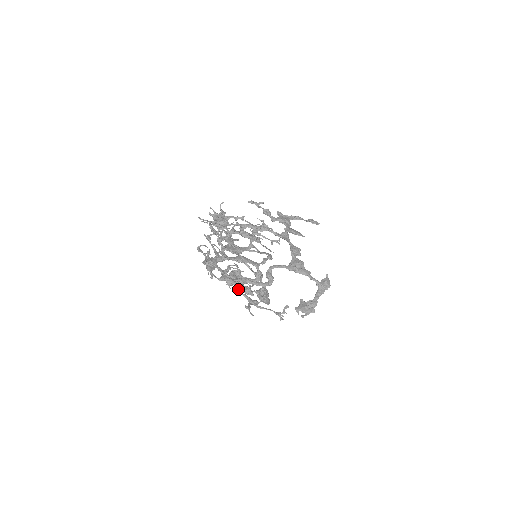
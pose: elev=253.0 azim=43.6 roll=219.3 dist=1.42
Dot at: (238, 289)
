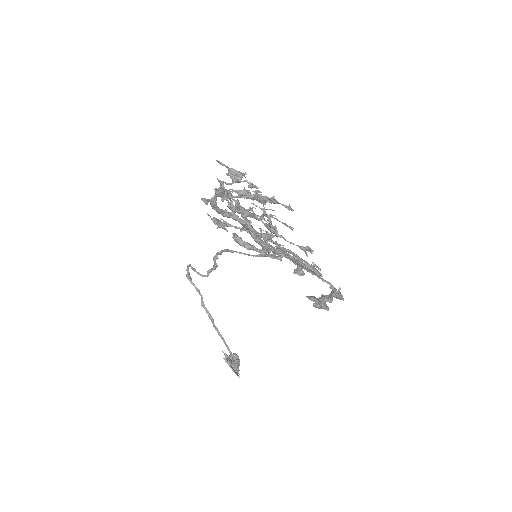
Dot at: (255, 214)
